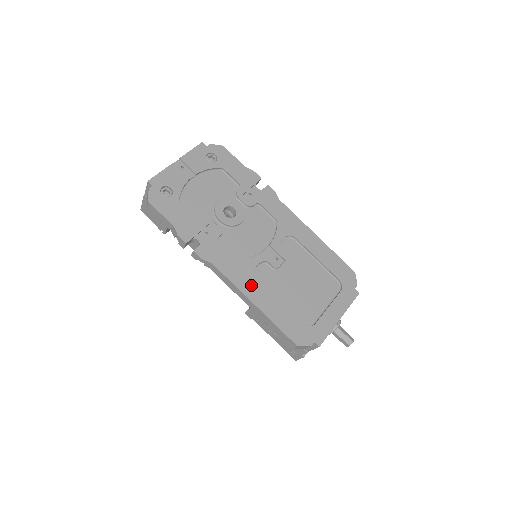
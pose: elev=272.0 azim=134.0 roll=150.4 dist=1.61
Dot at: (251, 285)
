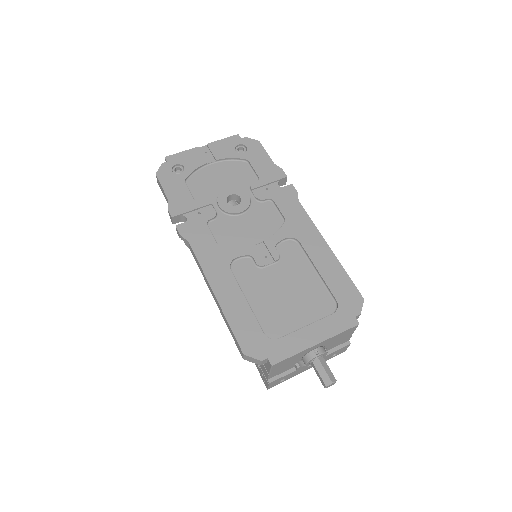
Dot at: (220, 274)
